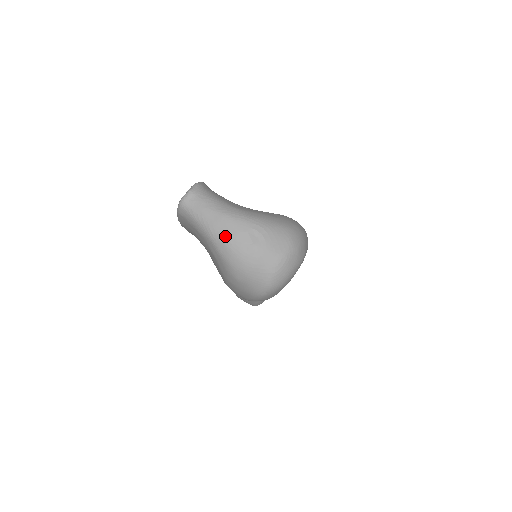
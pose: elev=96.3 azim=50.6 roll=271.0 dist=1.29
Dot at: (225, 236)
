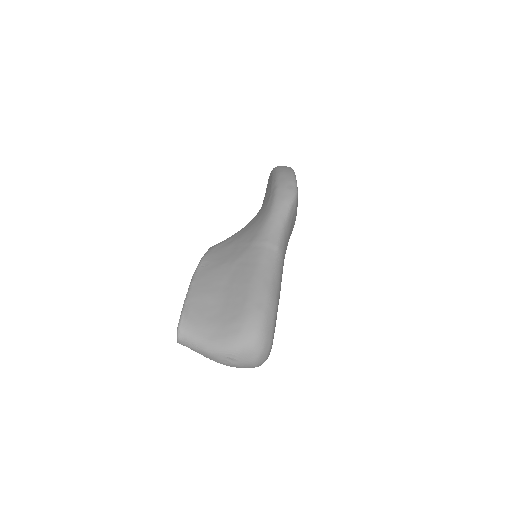
Dot at: occluded
